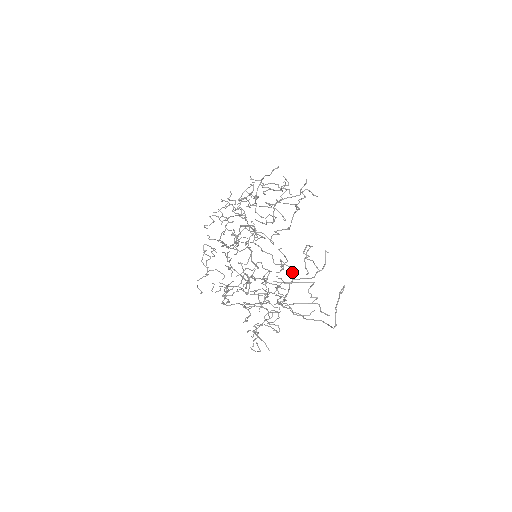
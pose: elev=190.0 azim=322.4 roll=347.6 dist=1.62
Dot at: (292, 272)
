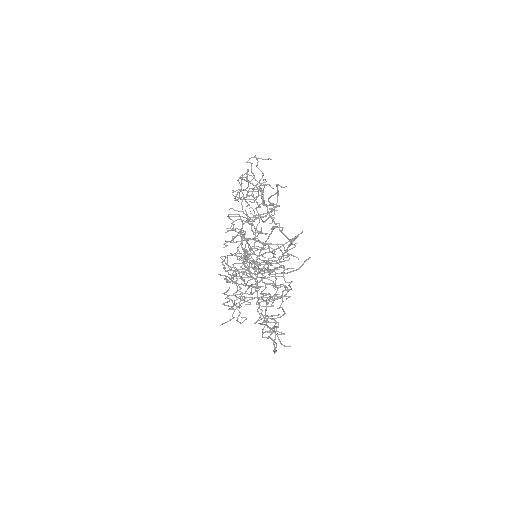
Dot at: (240, 218)
